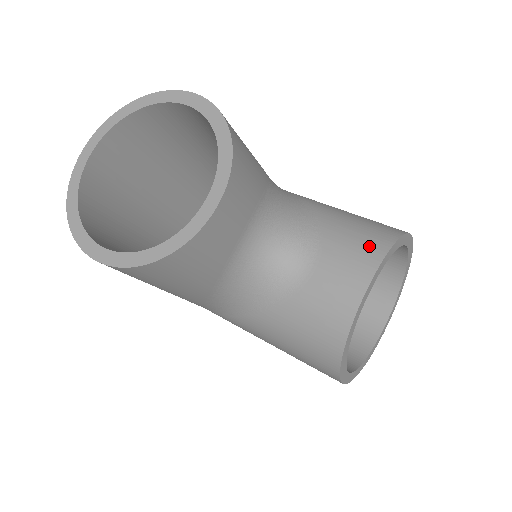
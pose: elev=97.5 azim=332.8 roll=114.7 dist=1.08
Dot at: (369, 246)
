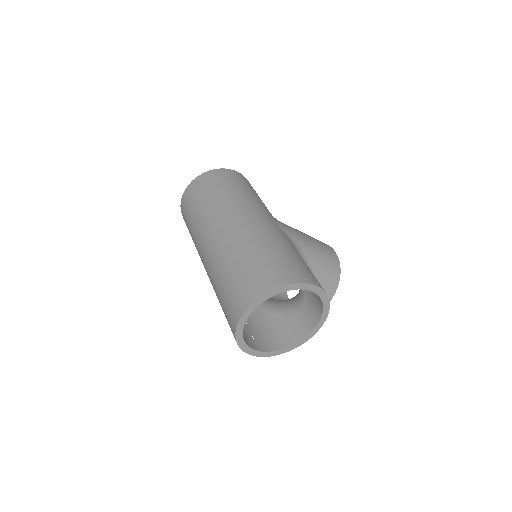
Dot at: (332, 285)
